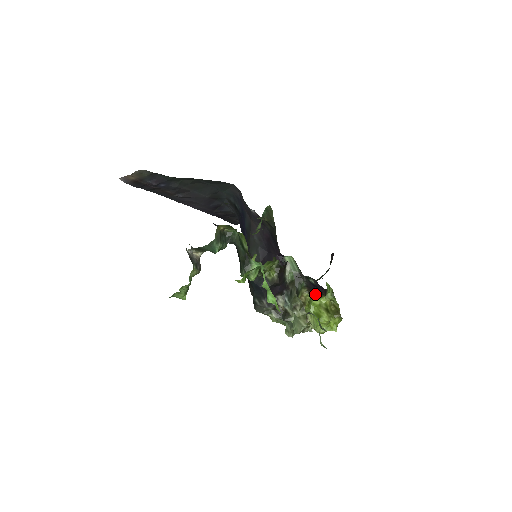
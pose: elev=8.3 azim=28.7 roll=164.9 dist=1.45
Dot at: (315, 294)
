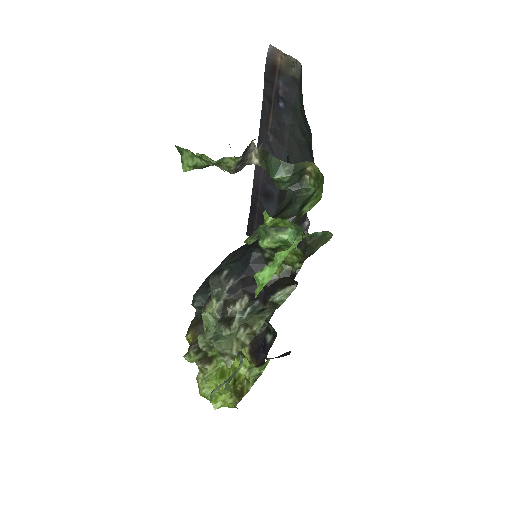
Dot at: (251, 353)
